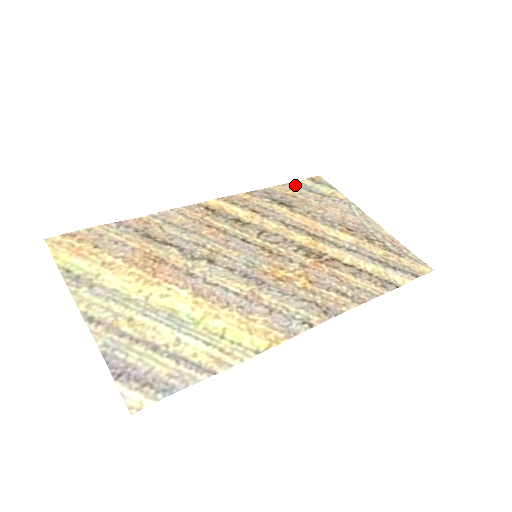
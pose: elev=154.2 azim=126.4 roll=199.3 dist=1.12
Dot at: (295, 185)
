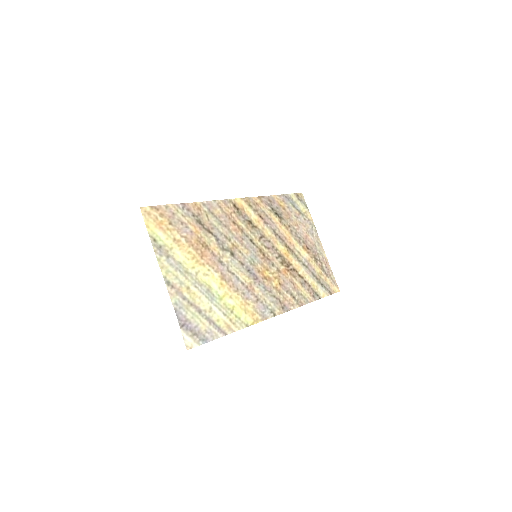
Dot at: (287, 198)
